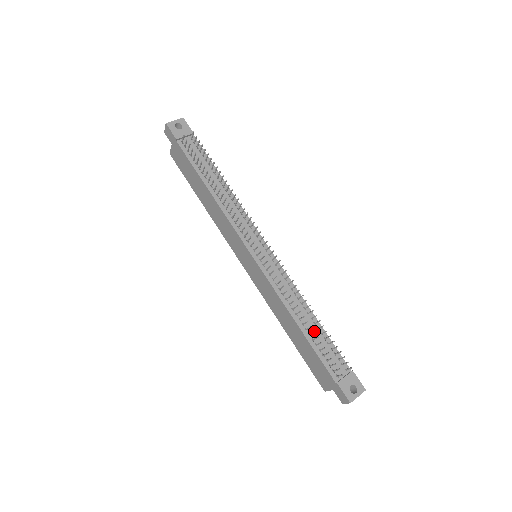
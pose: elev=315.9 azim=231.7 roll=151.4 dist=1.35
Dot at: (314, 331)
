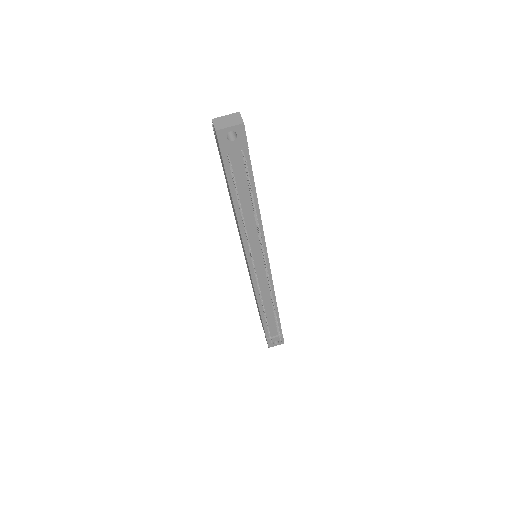
Dot at: occluded
